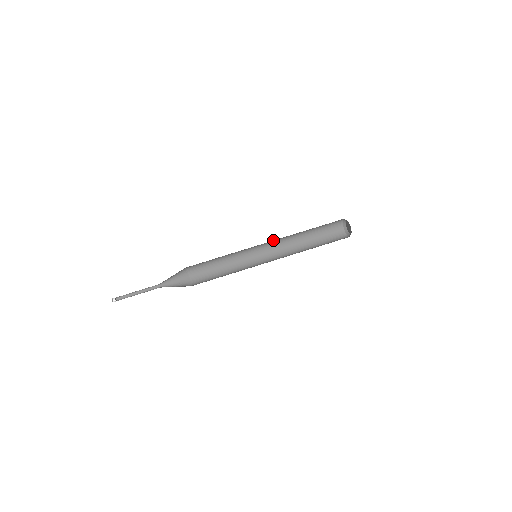
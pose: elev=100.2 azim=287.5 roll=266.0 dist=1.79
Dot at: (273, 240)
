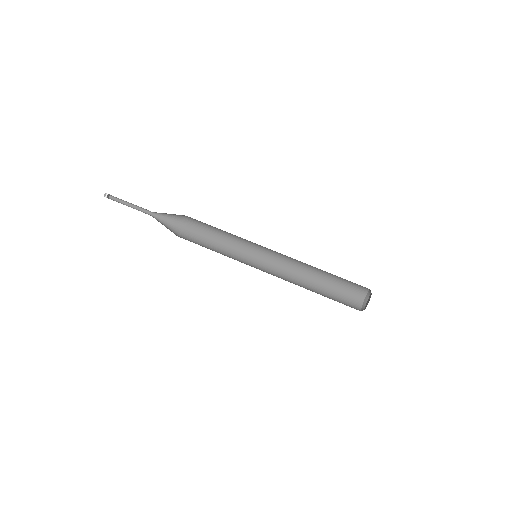
Dot at: (283, 257)
